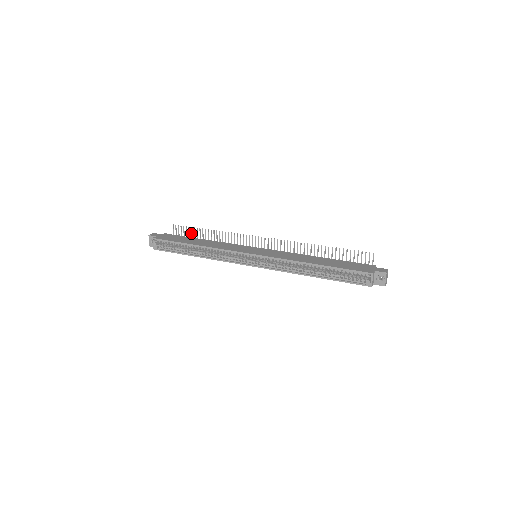
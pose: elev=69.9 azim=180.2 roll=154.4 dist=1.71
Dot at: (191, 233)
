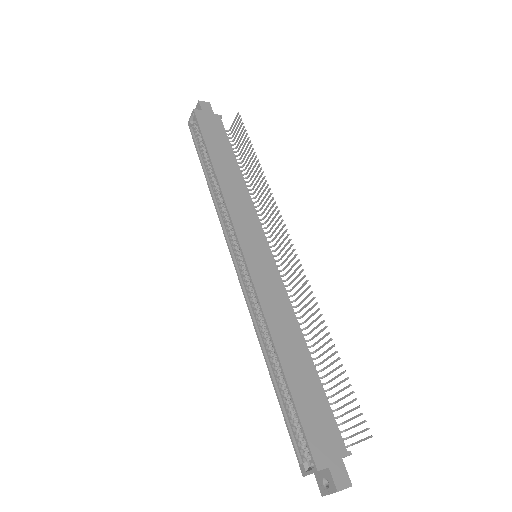
Dot at: (244, 143)
